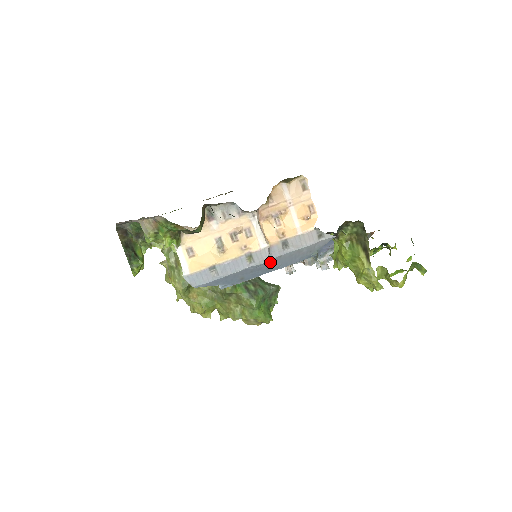
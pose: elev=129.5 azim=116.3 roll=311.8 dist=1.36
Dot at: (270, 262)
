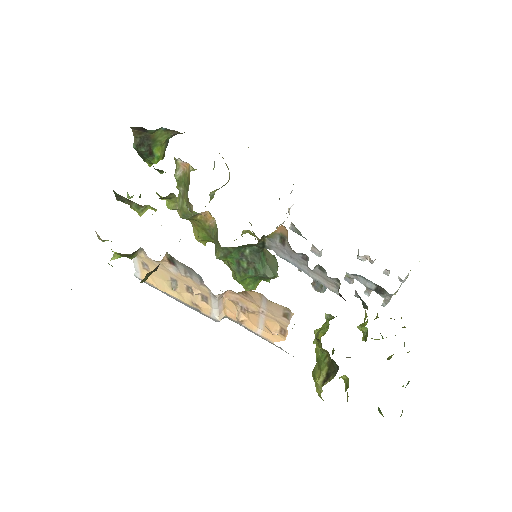
Dot at: occluded
